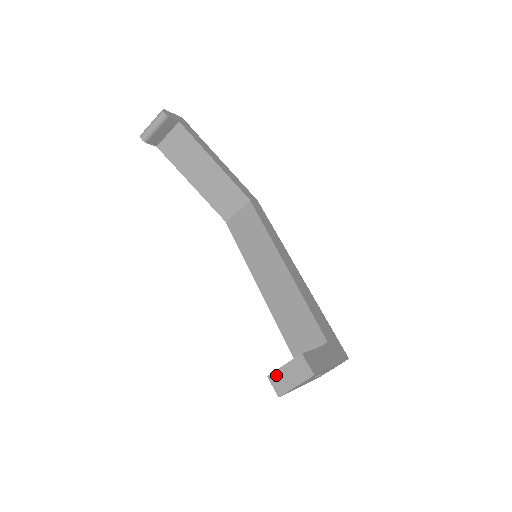
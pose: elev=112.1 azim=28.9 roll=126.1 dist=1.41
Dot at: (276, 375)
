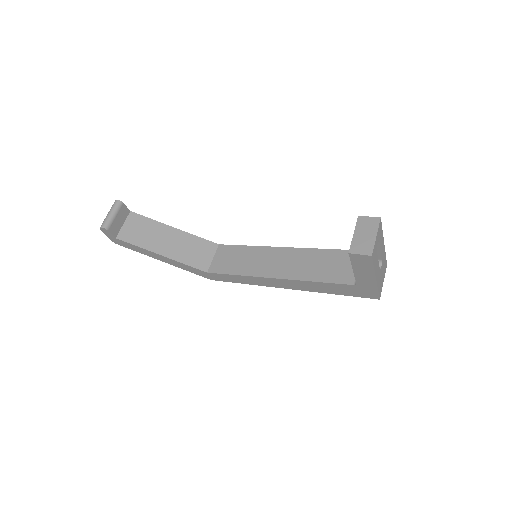
Dot at: (354, 245)
